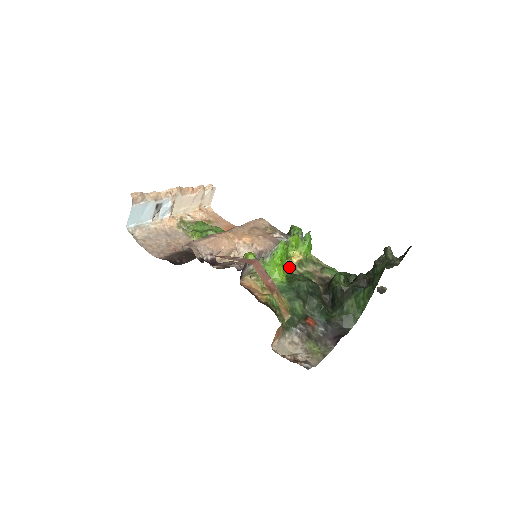
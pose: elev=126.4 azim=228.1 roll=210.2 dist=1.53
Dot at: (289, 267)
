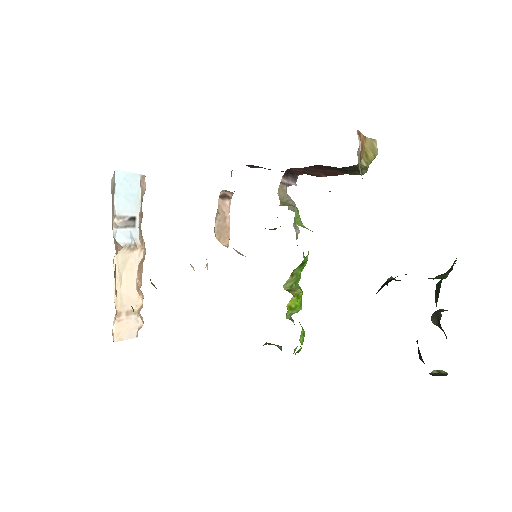
Dot at: occluded
